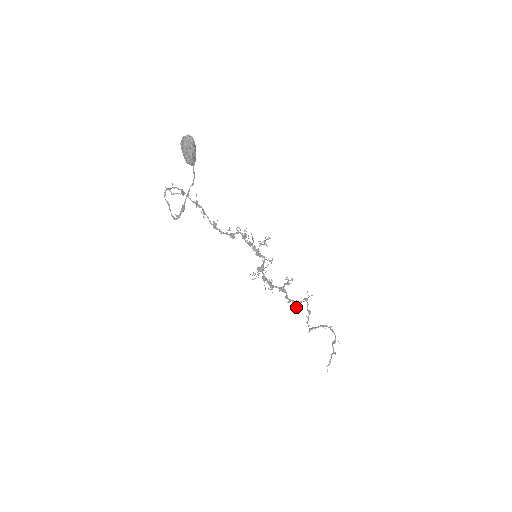
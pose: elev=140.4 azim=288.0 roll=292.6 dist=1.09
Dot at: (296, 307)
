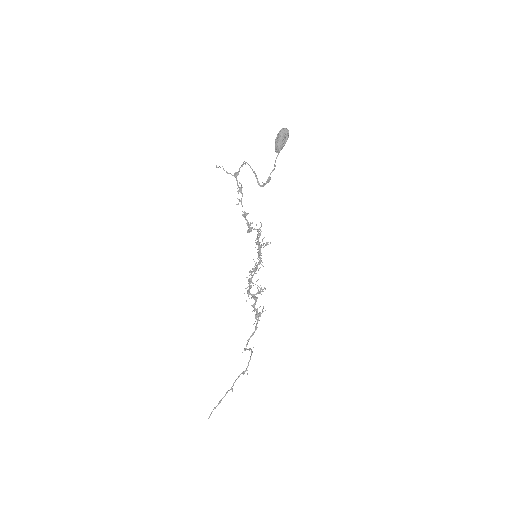
Dot at: (255, 318)
